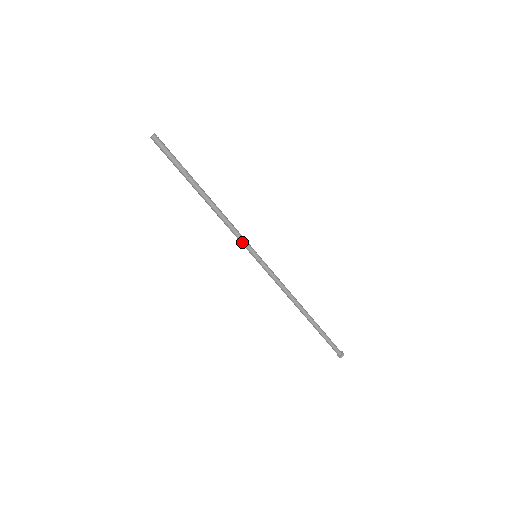
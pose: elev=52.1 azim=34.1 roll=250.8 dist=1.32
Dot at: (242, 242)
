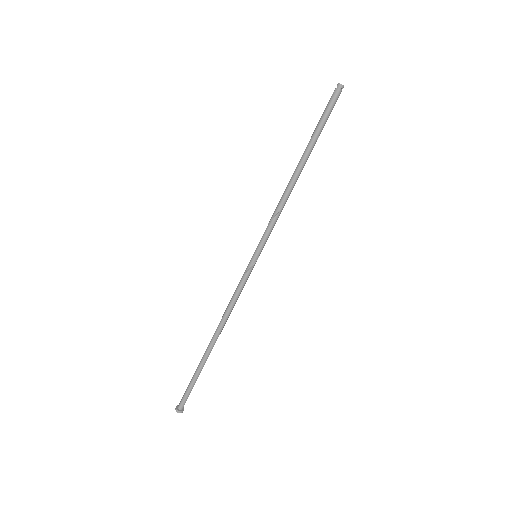
Dot at: (268, 234)
